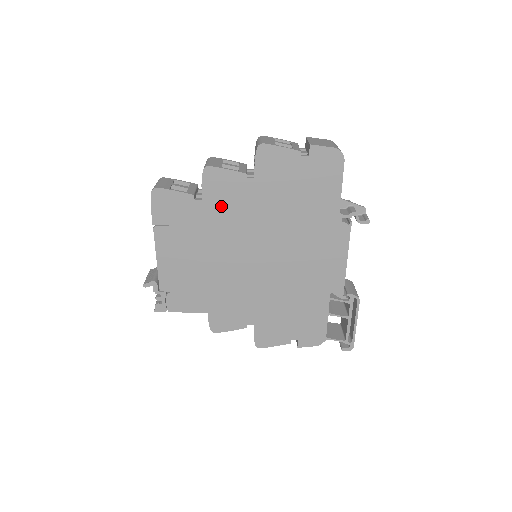
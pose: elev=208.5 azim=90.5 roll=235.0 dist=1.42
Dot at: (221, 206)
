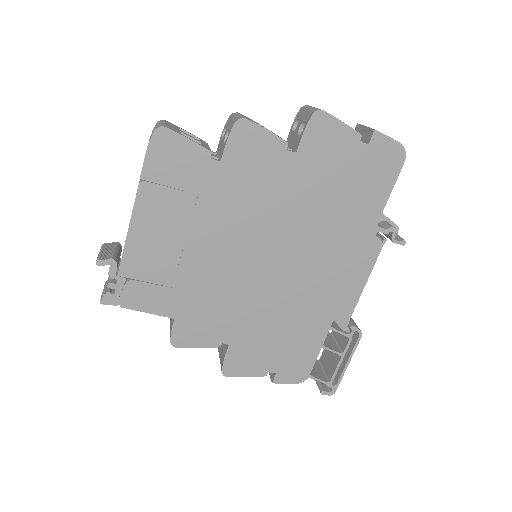
Dot at: (242, 177)
